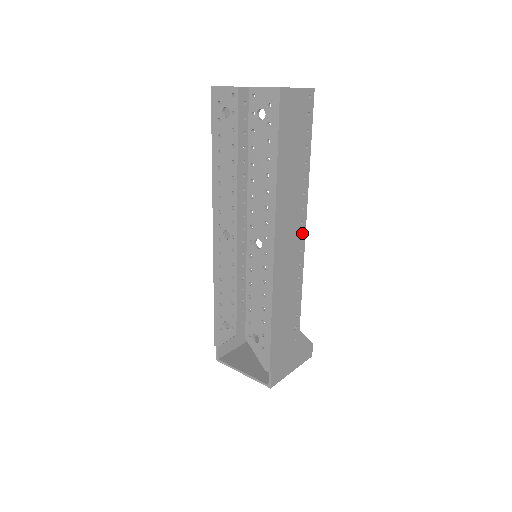
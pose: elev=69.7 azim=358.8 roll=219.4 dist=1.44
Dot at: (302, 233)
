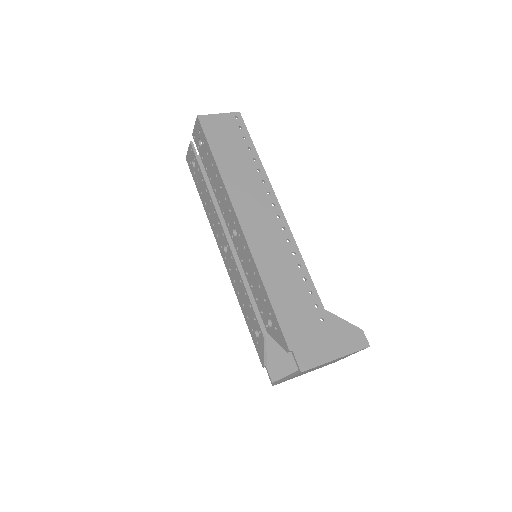
Dot at: (278, 213)
